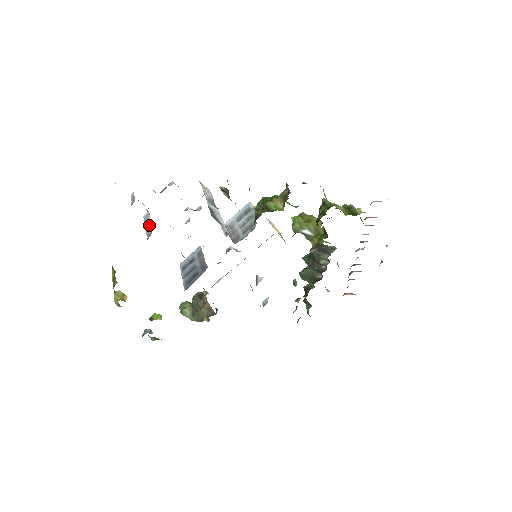
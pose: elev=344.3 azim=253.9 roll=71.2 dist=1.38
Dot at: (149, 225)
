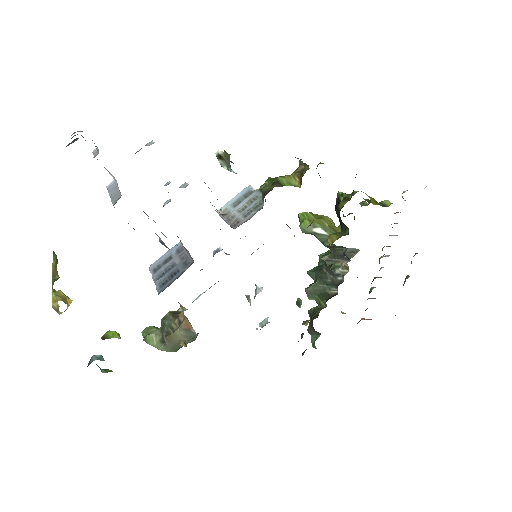
Dot at: (116, 191)
